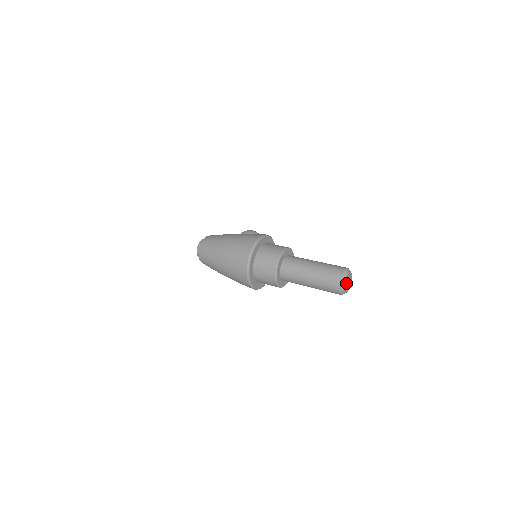
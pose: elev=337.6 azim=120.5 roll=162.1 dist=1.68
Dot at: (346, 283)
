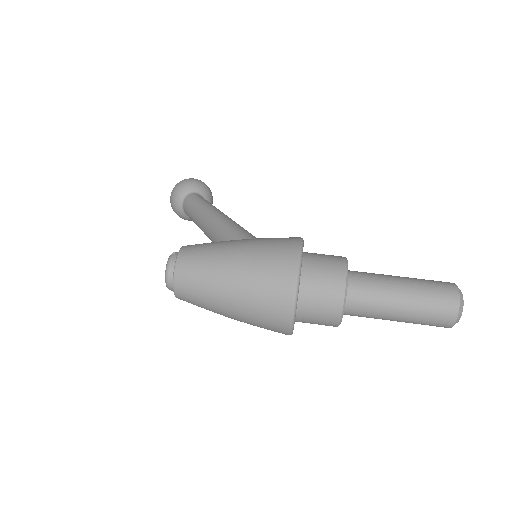
Dot at: occluded
